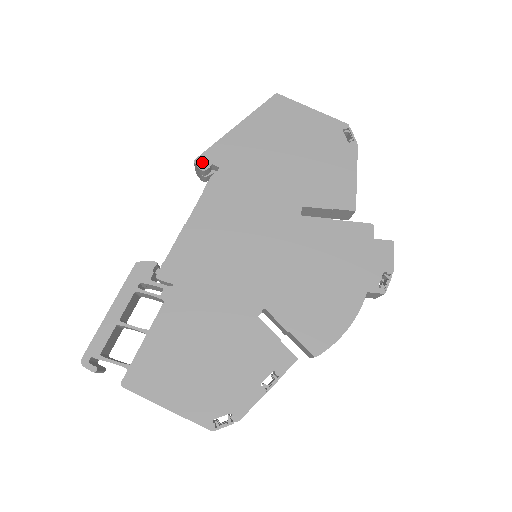
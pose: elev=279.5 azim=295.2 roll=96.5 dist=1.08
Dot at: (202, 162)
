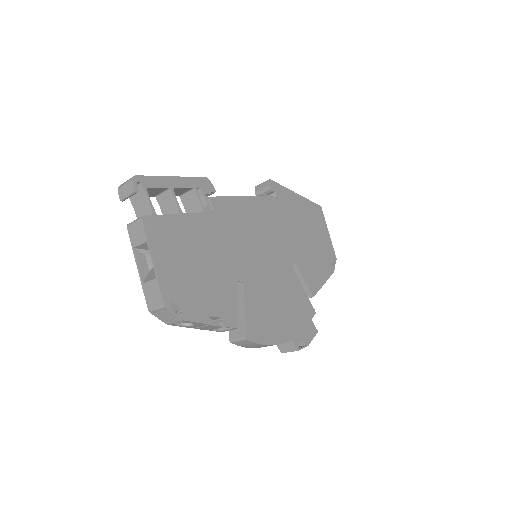
Dot at: (273, 185)
